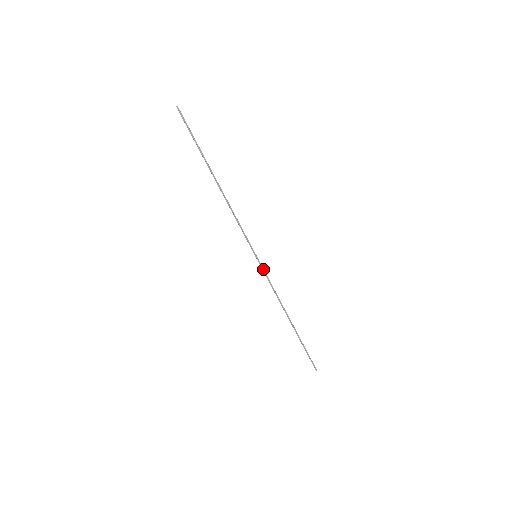
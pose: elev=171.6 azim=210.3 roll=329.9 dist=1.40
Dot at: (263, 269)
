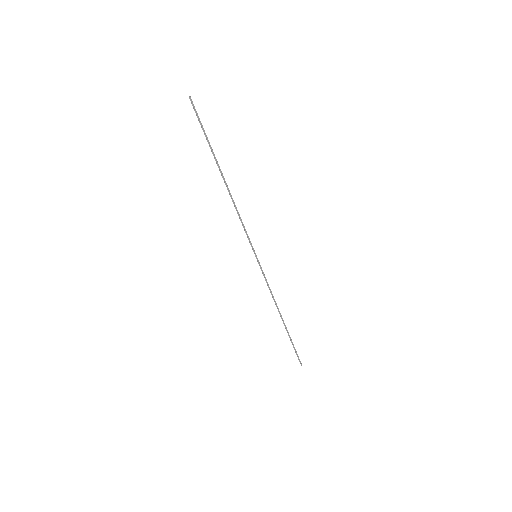
Dot at: occluded
